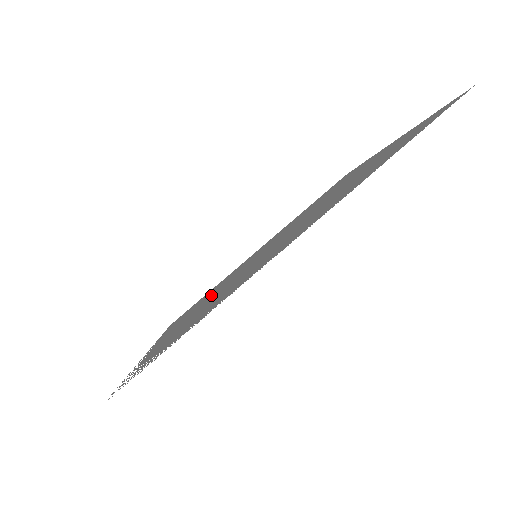
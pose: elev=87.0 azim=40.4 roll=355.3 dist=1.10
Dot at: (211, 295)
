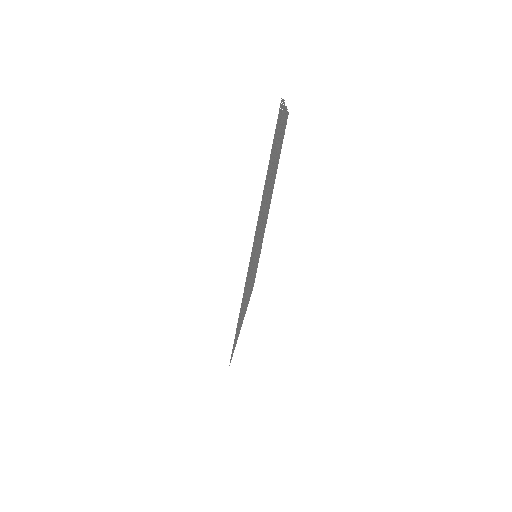
Dot at: (255, 247)
